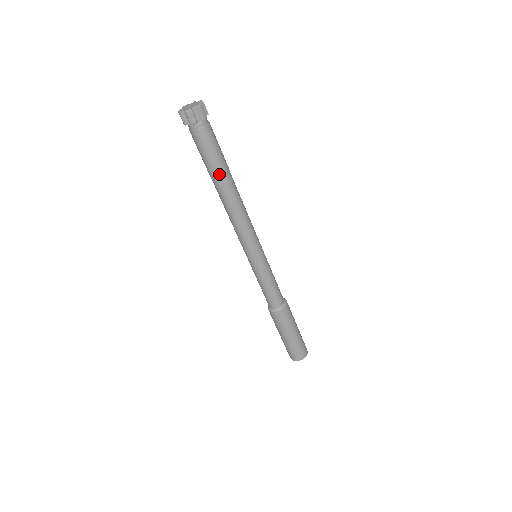
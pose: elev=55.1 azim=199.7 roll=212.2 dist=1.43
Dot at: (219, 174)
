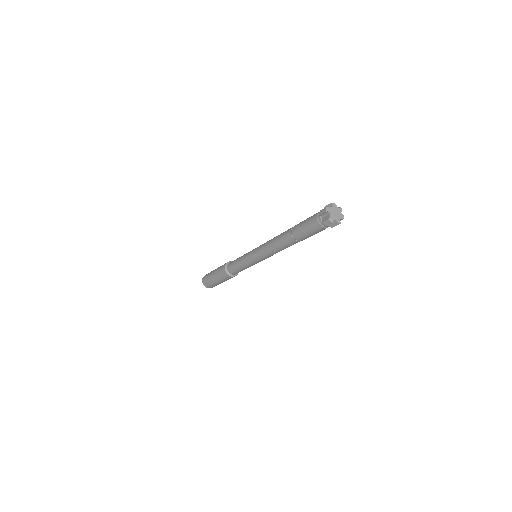
Dot at: (298, 239)
